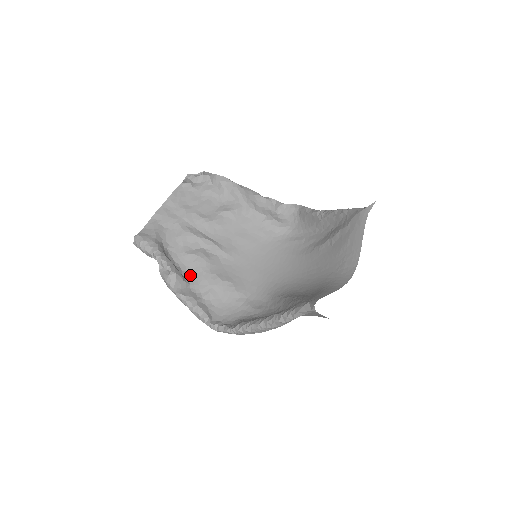
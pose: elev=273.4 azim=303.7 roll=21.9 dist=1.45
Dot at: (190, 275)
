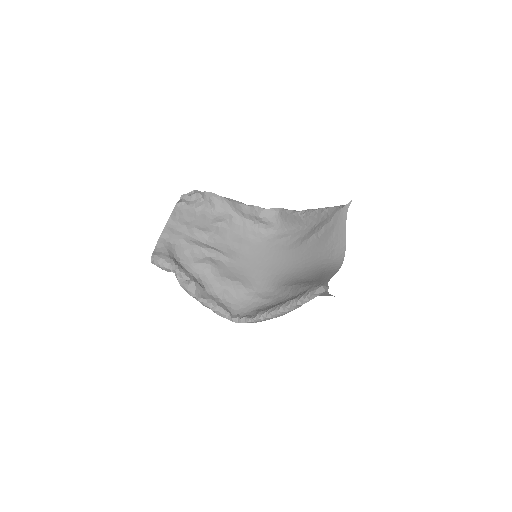
Dot at: (204, 281)
